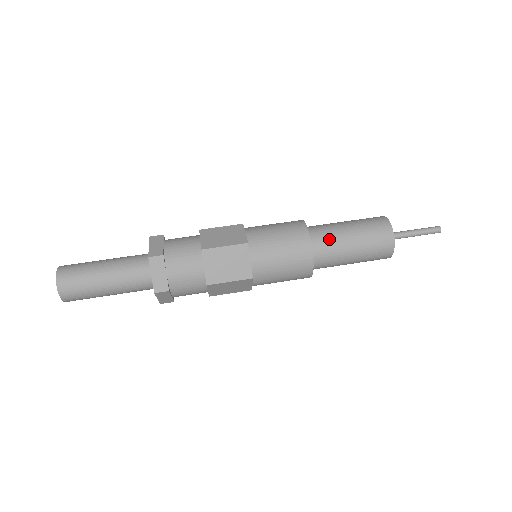
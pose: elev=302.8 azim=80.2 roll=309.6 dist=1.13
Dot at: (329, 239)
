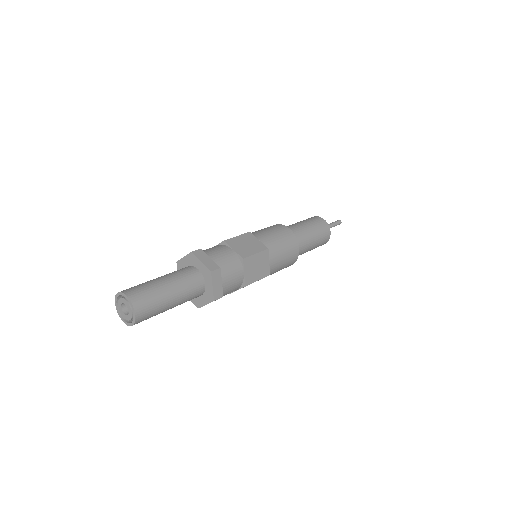
Dot at: (292, 227)
